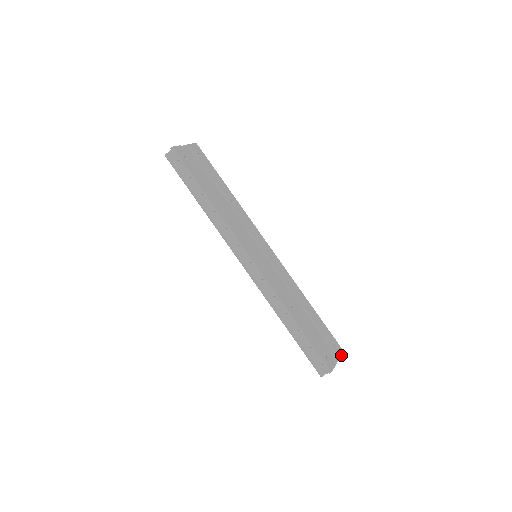
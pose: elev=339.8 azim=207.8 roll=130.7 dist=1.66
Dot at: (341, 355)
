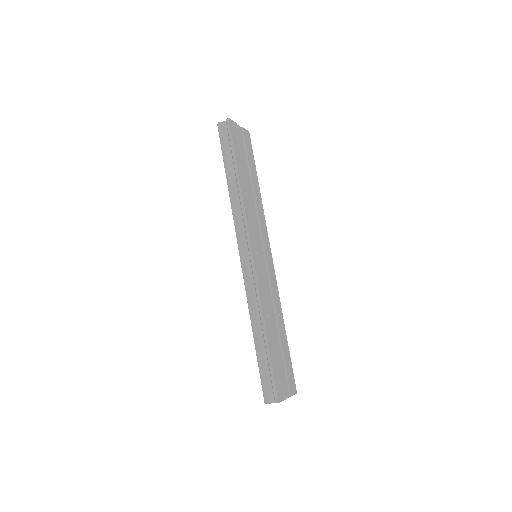
Dot at: (293, 394)
